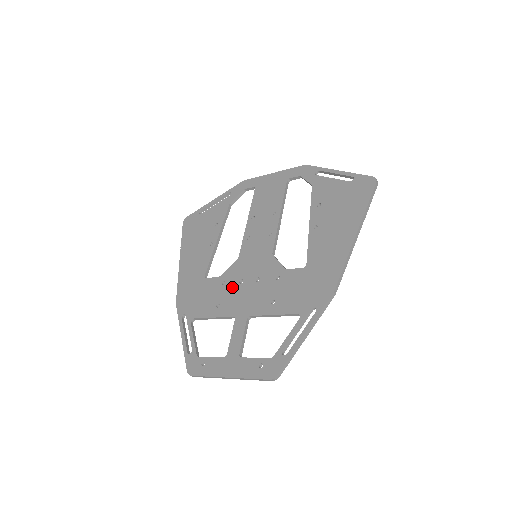
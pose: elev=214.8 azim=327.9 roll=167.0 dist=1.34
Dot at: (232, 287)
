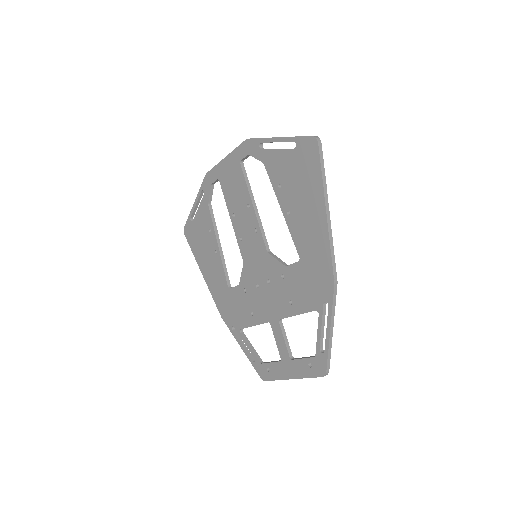
Dot at: (253, 294)
